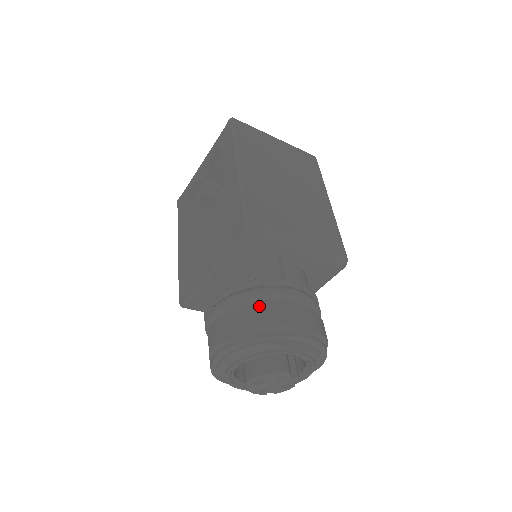
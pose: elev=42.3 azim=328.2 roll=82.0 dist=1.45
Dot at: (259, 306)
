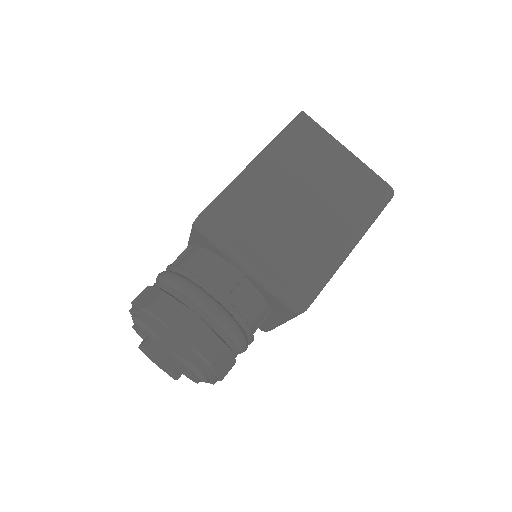
Dot at: (165, 292)
